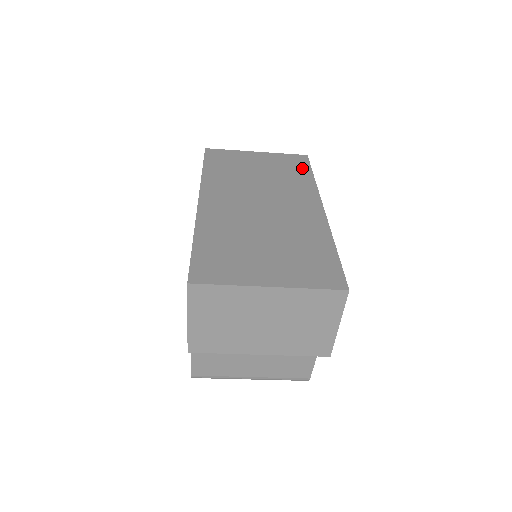
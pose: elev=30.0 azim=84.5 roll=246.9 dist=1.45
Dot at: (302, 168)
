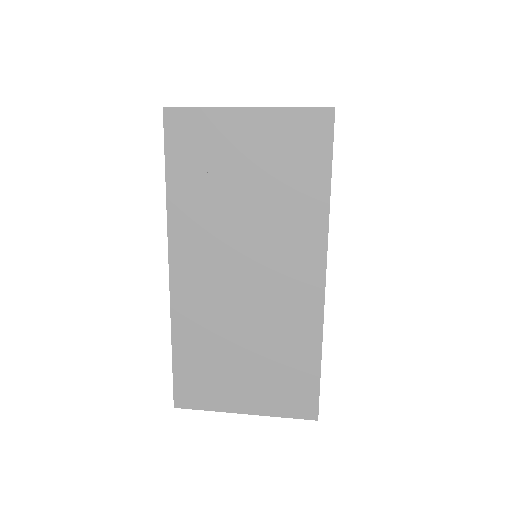
Dot at: (316, 163)
